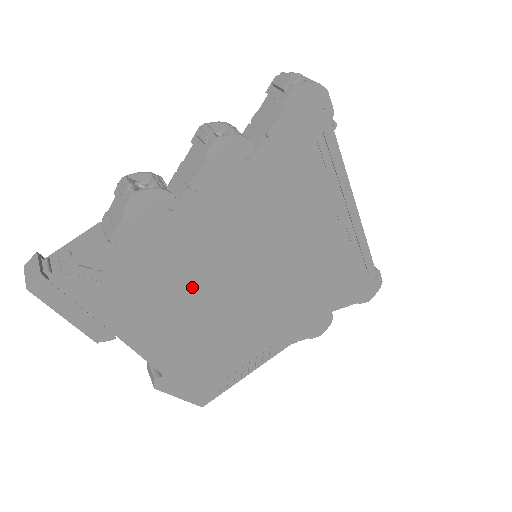
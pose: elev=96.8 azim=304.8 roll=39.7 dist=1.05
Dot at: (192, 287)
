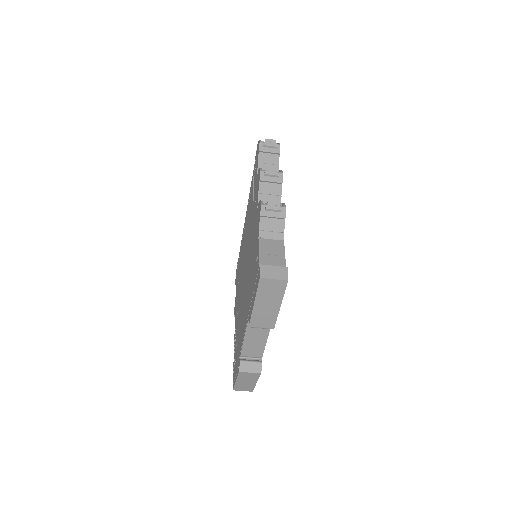
Dot at: occluded
